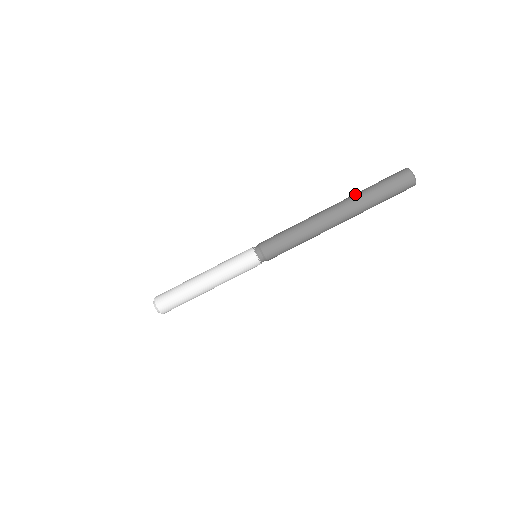
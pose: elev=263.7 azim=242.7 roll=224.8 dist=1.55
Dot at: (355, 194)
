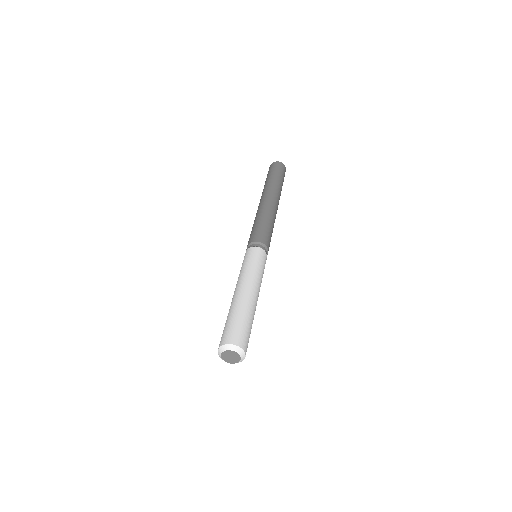
Dot at: occluded
